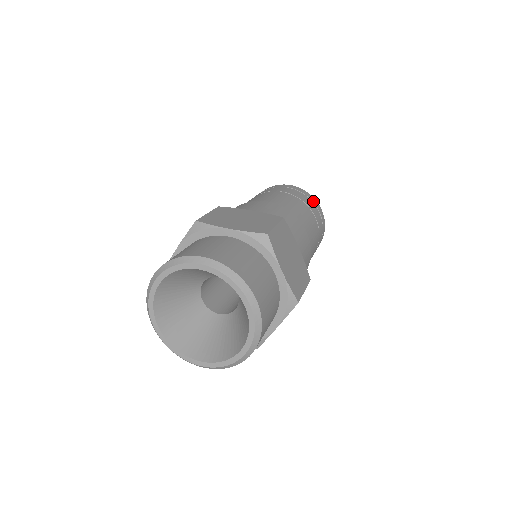
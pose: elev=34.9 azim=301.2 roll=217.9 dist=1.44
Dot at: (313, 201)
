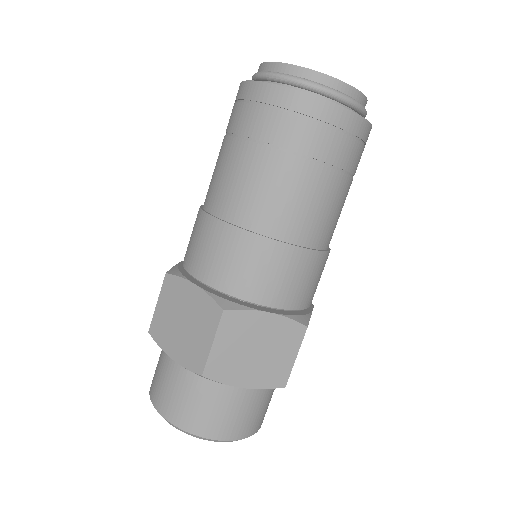
Dot at: (308, 112)
